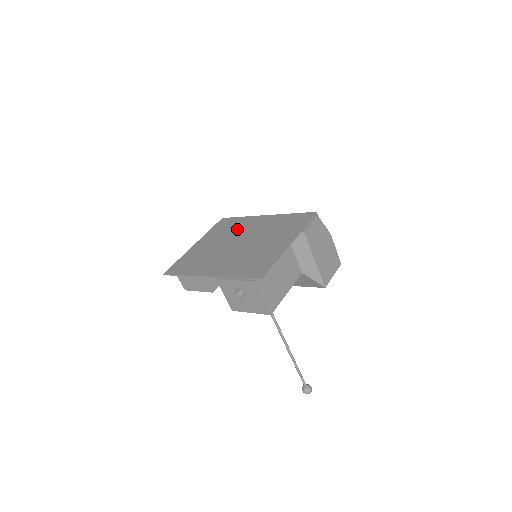
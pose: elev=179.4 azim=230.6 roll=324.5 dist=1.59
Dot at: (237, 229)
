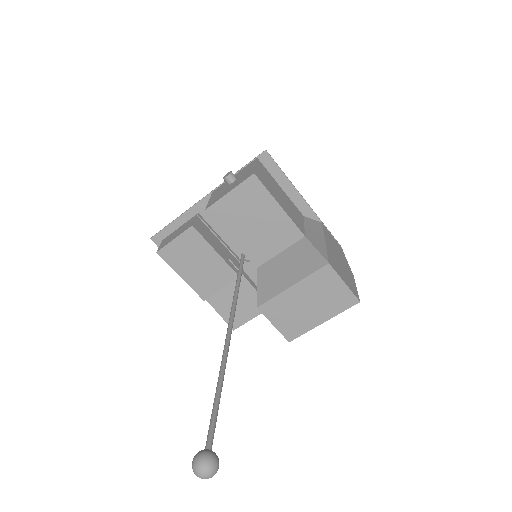
Dot at: occluded
